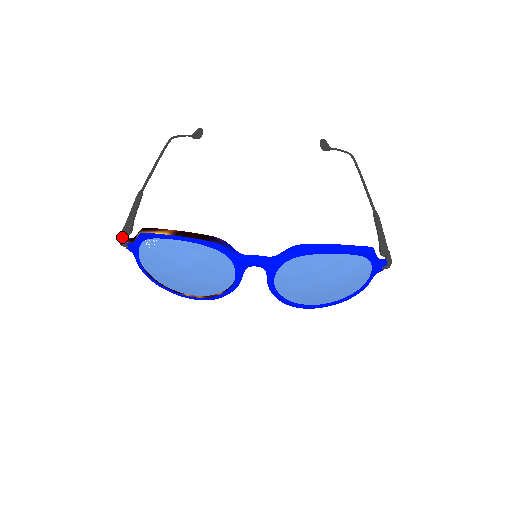
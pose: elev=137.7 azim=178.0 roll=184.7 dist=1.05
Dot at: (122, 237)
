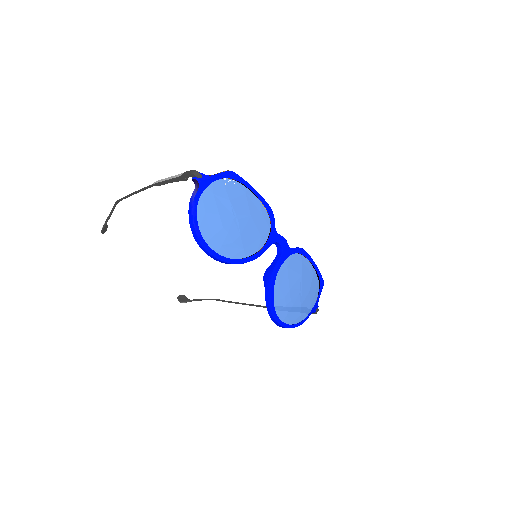
Dot at: (193, 172)
